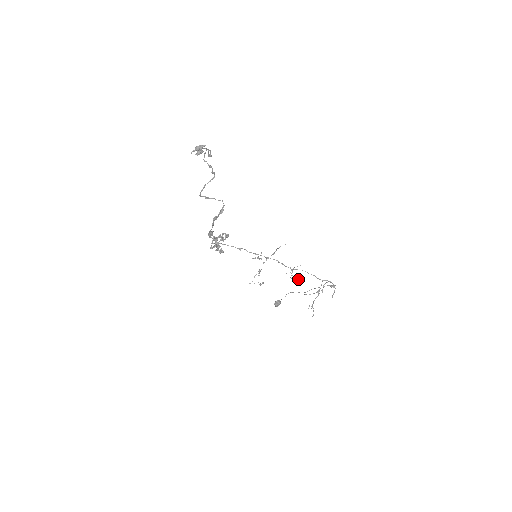
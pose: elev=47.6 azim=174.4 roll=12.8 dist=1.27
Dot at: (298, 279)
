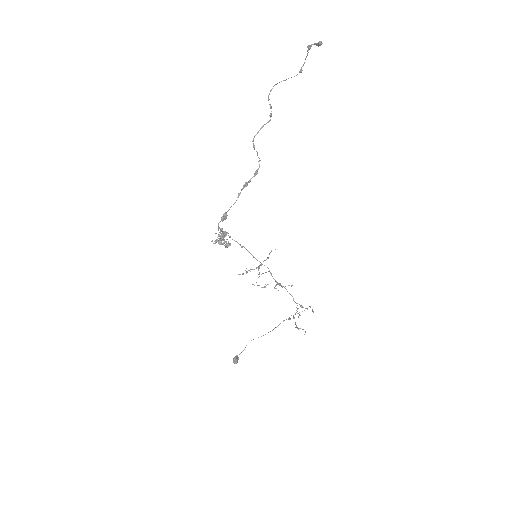
Dot at: (292, 285)
